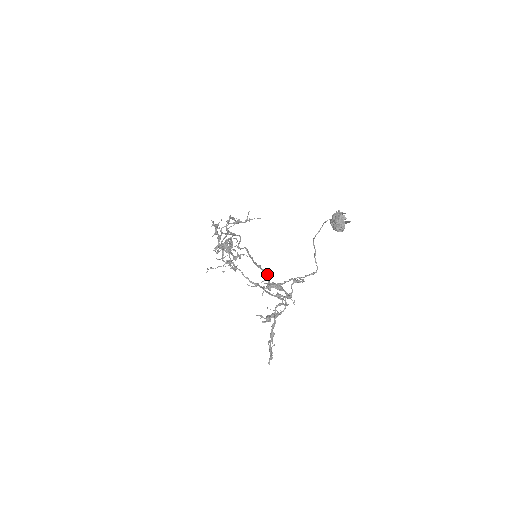
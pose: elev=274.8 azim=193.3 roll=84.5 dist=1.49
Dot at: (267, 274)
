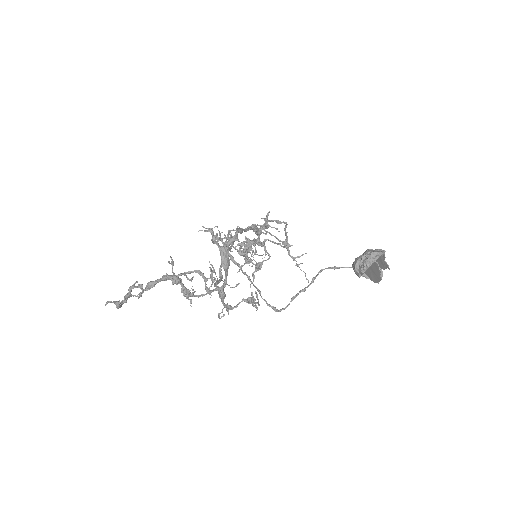
Dot at: (235, 239)
